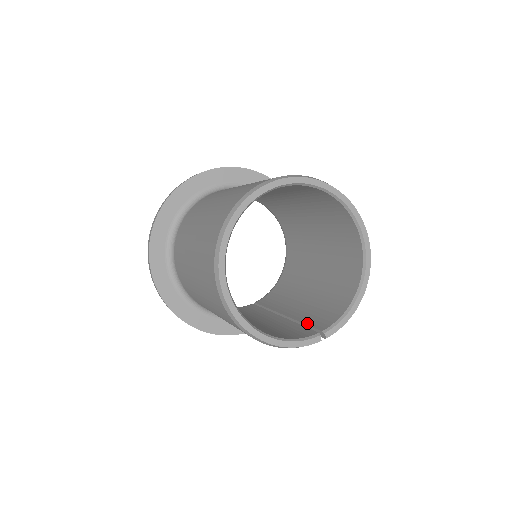
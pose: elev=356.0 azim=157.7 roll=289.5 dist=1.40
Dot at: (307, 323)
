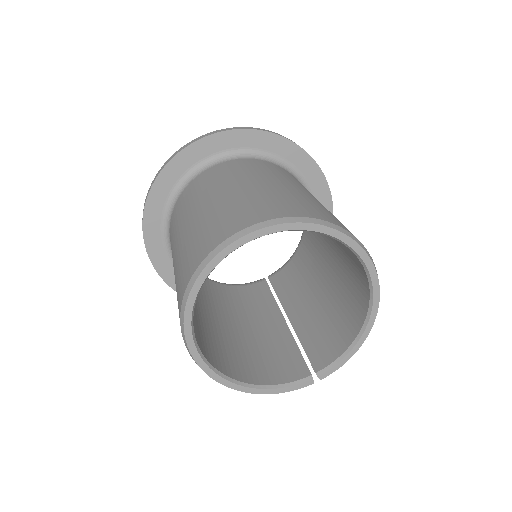
Dot at: (305, 349)
